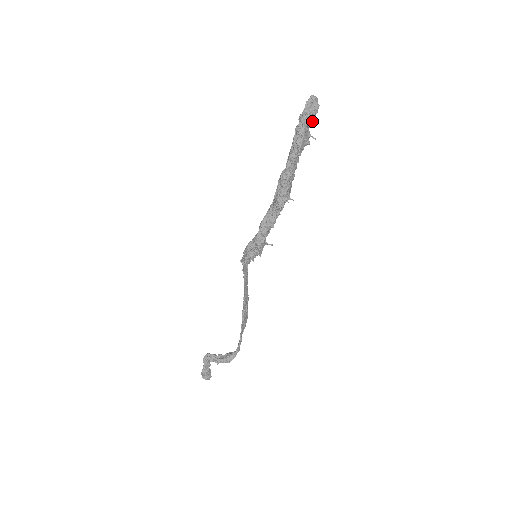
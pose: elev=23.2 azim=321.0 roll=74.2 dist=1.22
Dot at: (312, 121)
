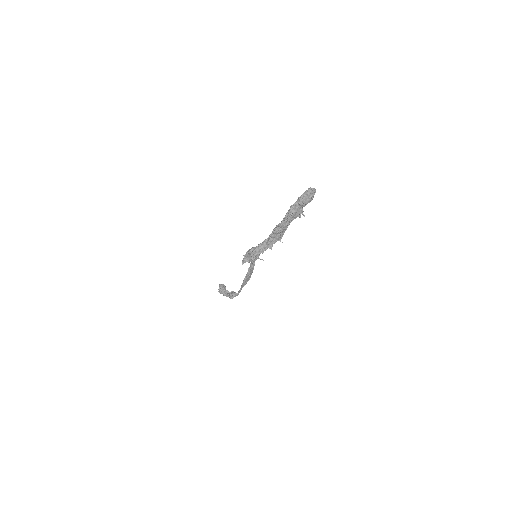
Dot at: (306, 204)
